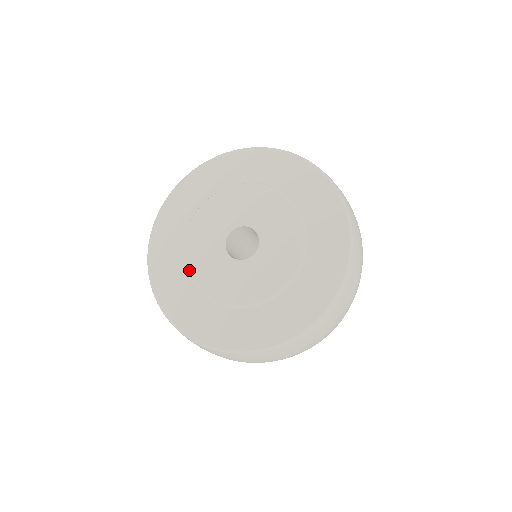
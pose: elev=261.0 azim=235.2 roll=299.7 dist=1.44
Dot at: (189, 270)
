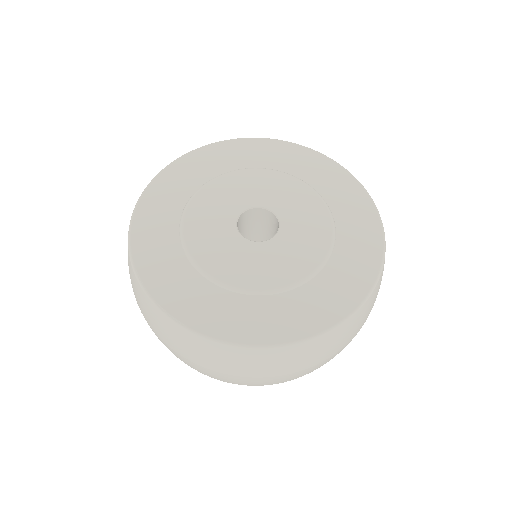
Dot at: (185, 228)
